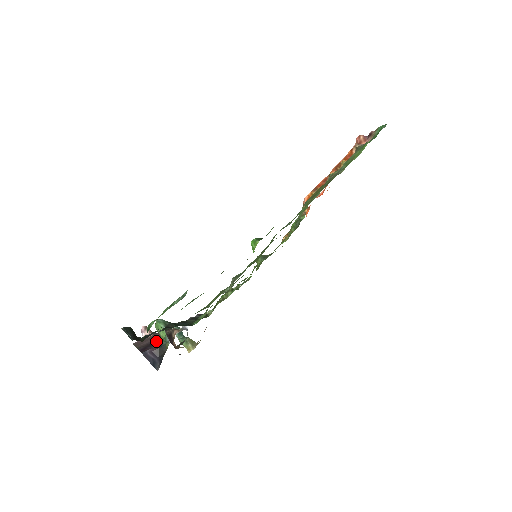
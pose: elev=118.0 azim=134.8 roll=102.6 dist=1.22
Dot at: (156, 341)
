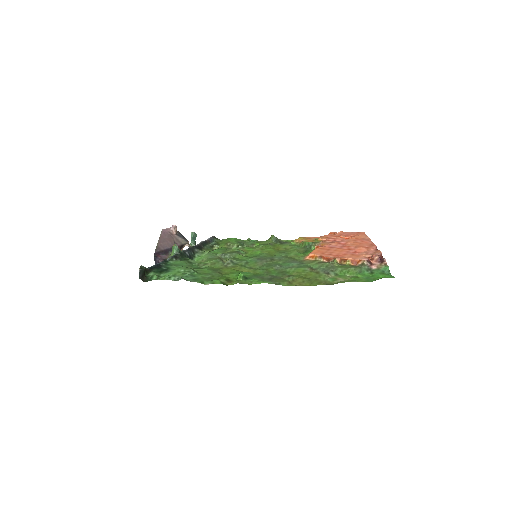
Dot at: (169, 251)
